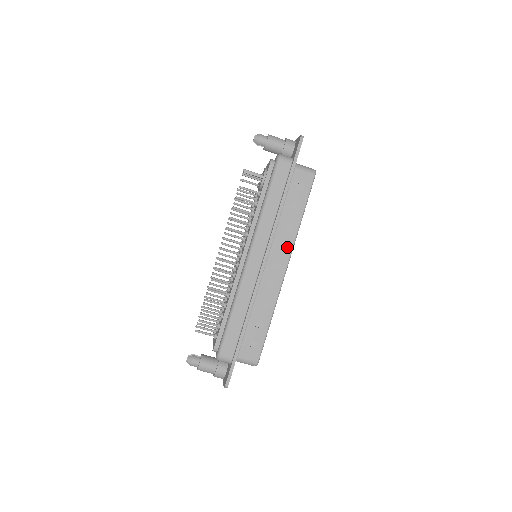
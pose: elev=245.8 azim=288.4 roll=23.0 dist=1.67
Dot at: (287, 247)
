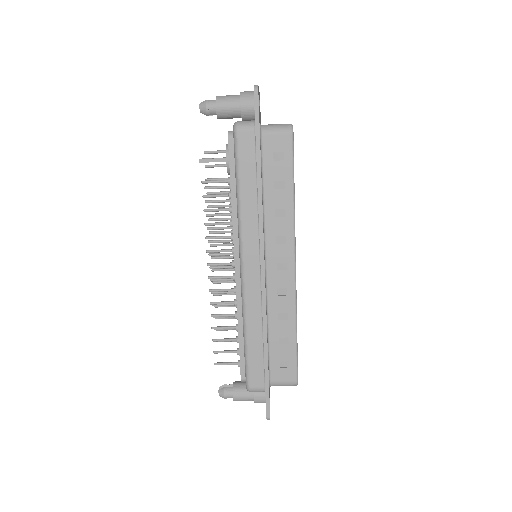
Dot at: (286, 240)
